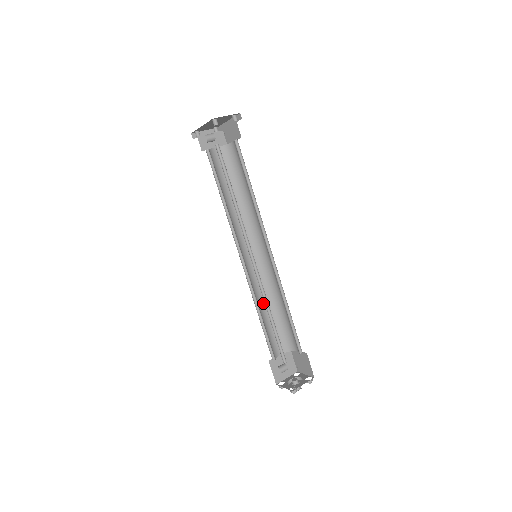
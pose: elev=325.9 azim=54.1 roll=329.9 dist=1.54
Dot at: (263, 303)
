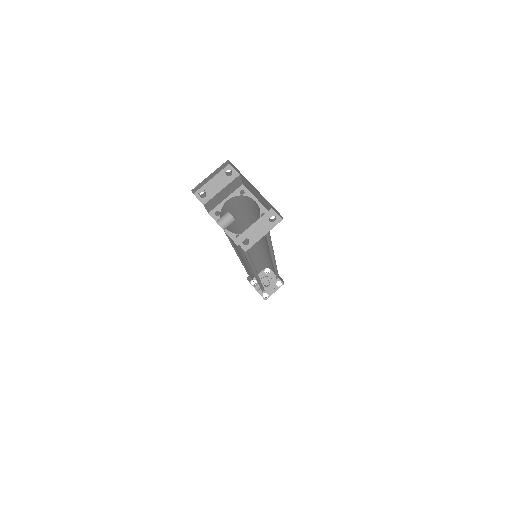
Dot at: (251, 259)
